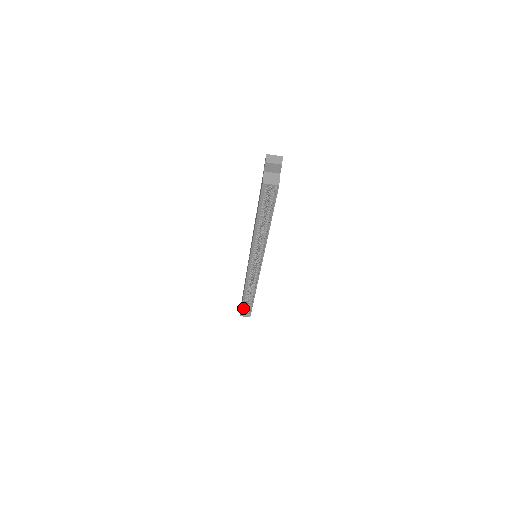
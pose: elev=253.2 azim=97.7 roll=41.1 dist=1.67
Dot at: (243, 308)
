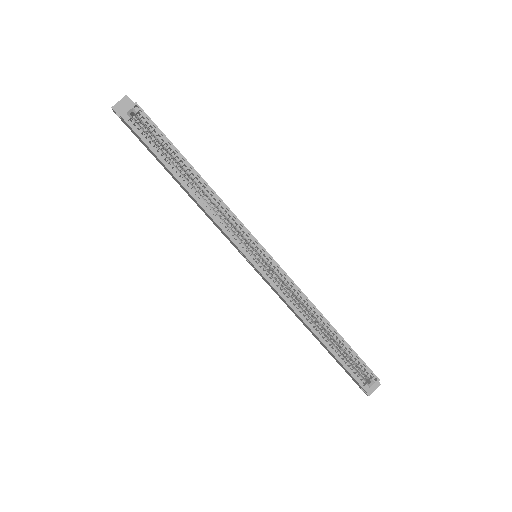
Dot at: (351, 371)
